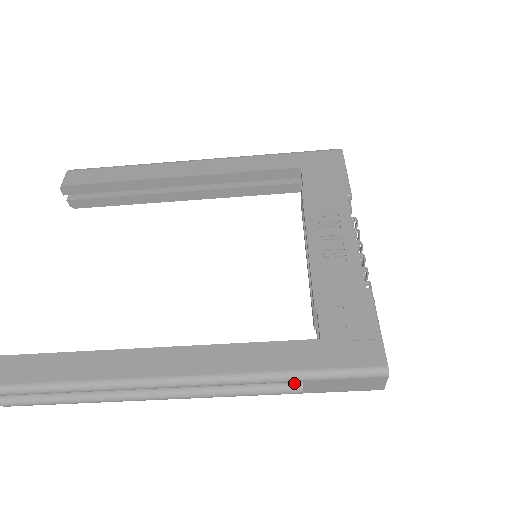
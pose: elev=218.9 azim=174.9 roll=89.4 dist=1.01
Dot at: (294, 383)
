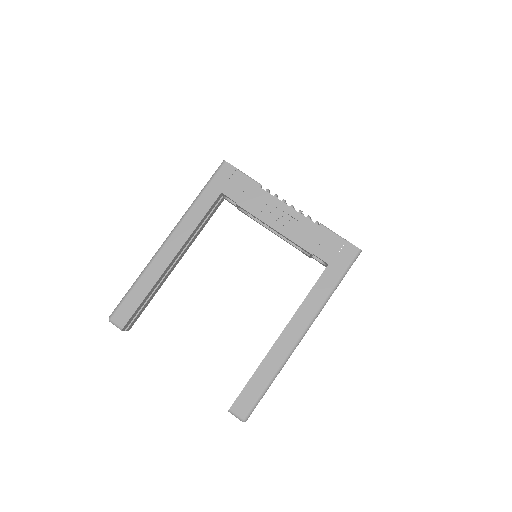
Dot at: occluded
